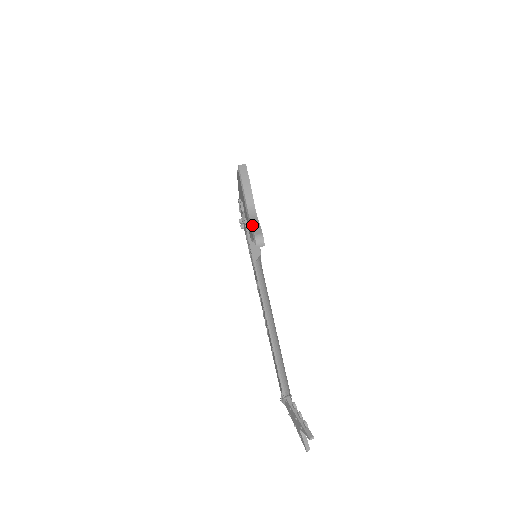
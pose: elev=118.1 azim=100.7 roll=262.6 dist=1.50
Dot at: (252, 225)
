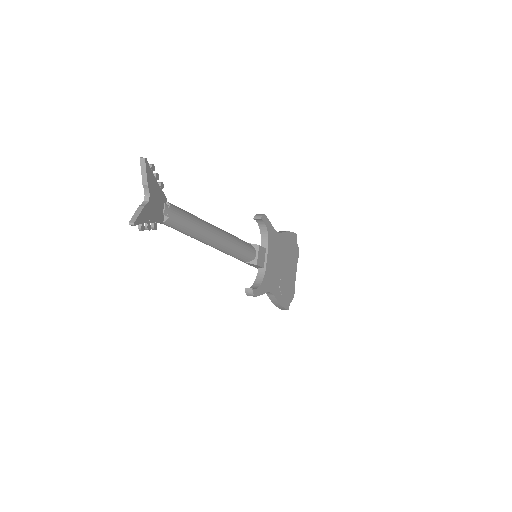
Dot at: occluded
